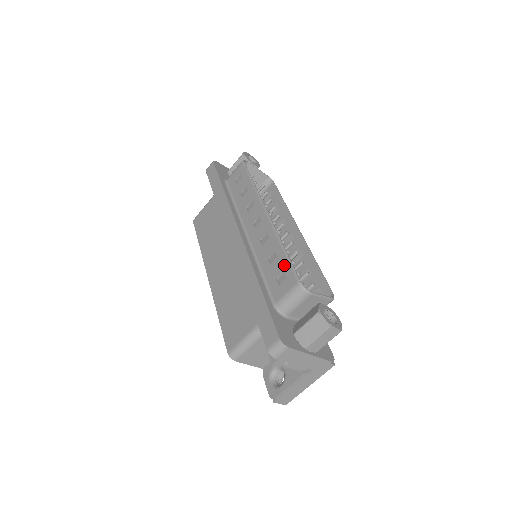
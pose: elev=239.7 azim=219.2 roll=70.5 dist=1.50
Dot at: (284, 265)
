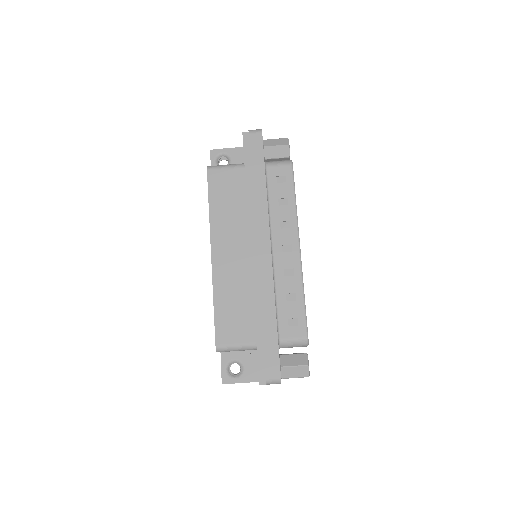
Dot at: (300, 313)
